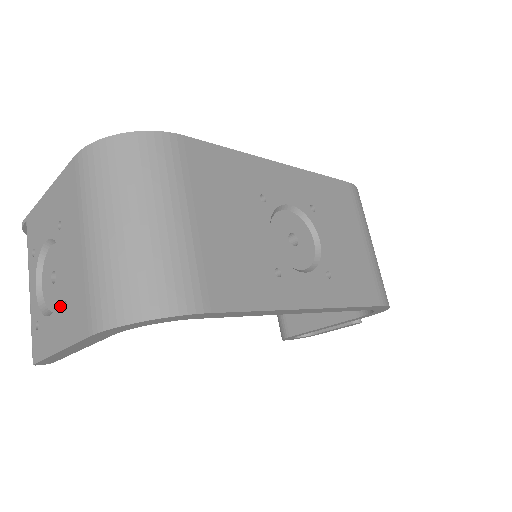
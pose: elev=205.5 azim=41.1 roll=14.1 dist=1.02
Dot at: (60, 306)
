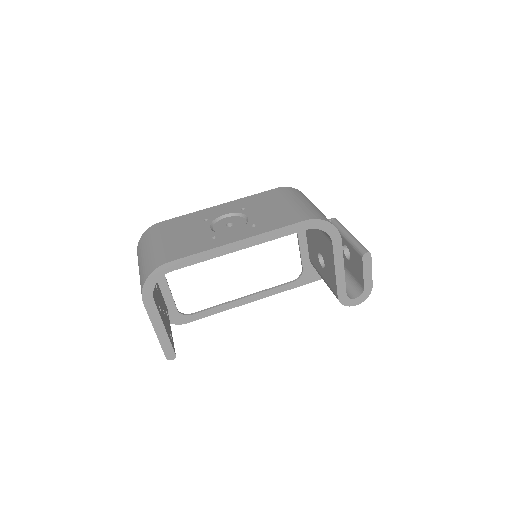
Dot at: occluded
